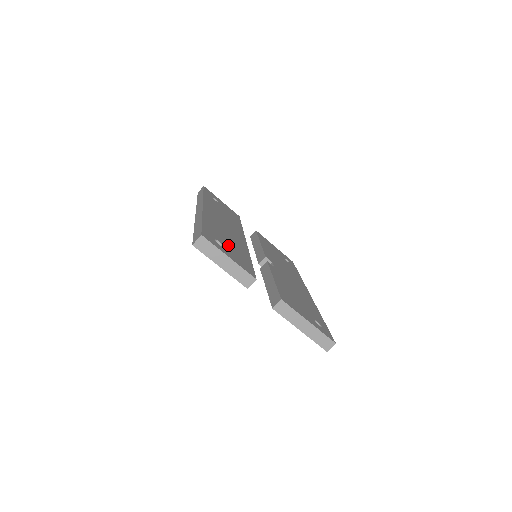
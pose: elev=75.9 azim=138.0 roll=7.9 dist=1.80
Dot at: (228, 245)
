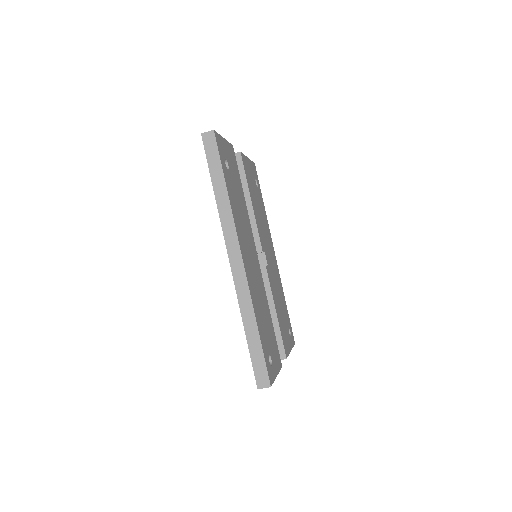
Dot at: (269, 339)
